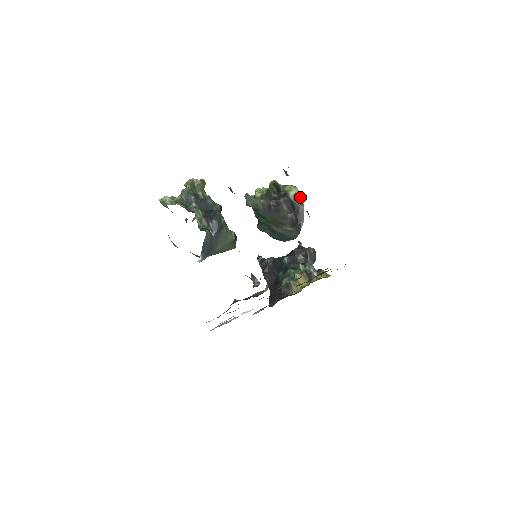
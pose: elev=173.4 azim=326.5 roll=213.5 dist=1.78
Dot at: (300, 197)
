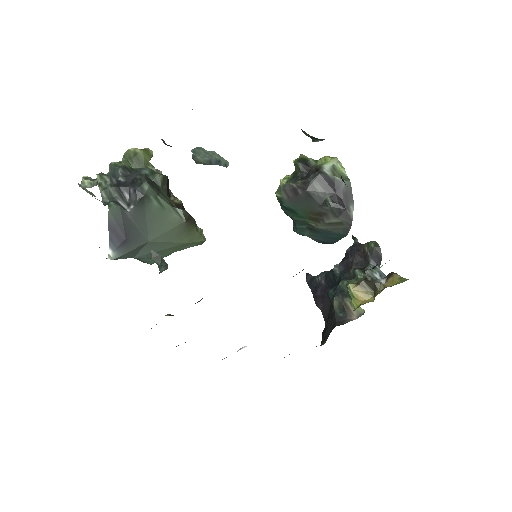
Dot at: (342, 169)
